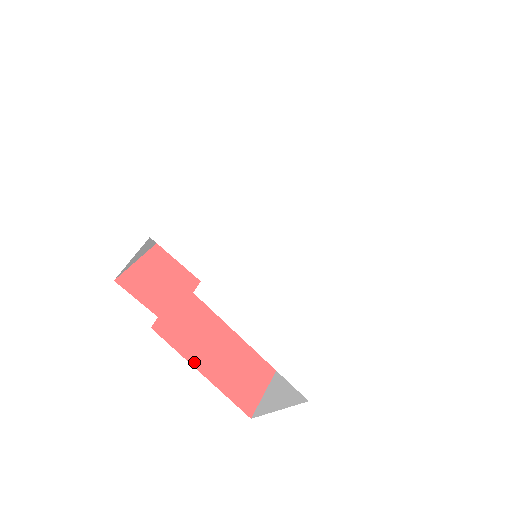
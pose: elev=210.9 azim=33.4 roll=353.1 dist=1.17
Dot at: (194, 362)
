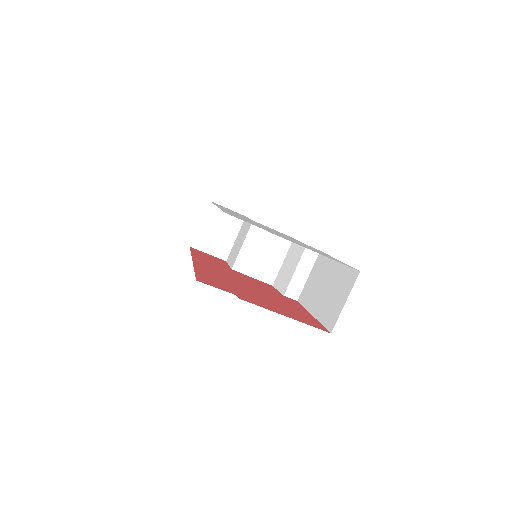
Dot at: (276, 312)
